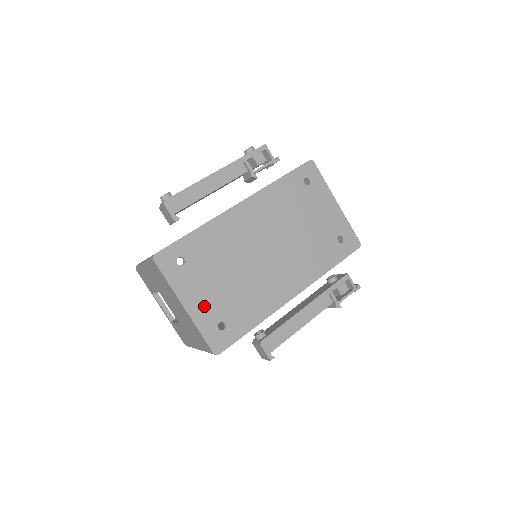
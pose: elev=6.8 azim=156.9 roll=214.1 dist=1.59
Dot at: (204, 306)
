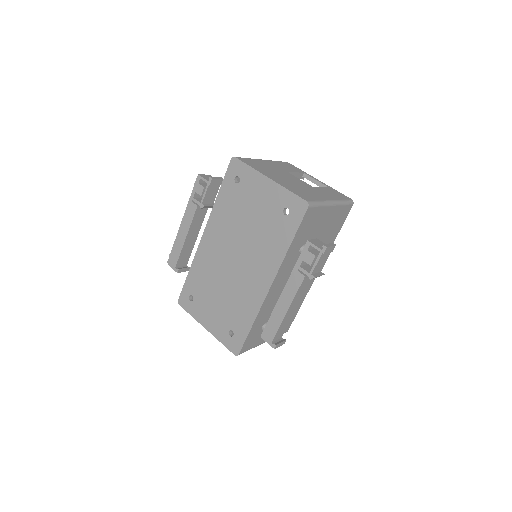
Dot at: (215, 323)
